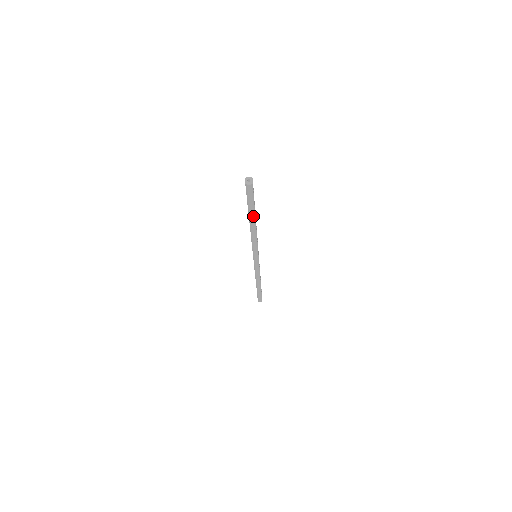
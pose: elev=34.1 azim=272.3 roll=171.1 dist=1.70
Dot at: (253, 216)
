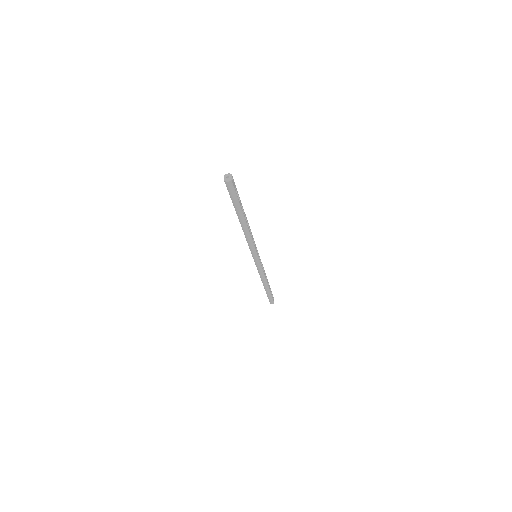
Dot at: (241, 214)
